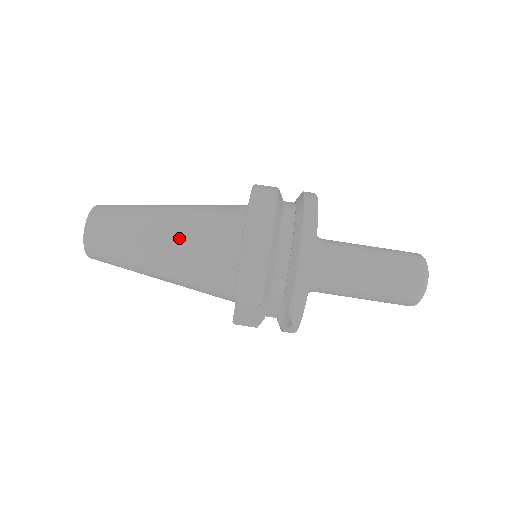
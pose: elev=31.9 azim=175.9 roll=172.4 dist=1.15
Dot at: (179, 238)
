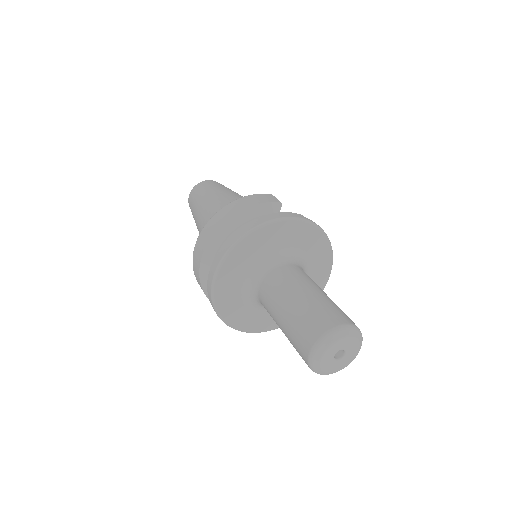
Dot at: (201, 225)
